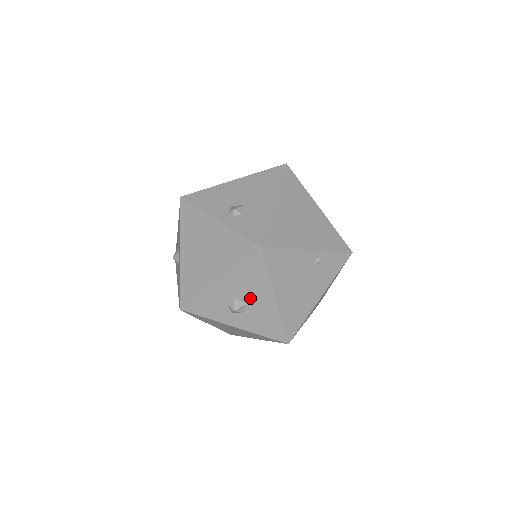
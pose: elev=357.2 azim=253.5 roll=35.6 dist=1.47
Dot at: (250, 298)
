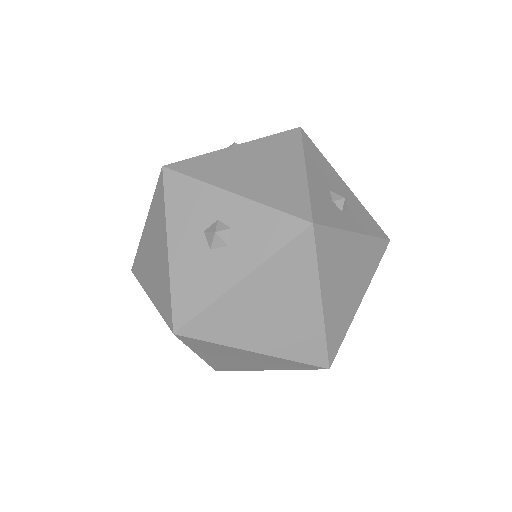
Dot at: (336, 188)
